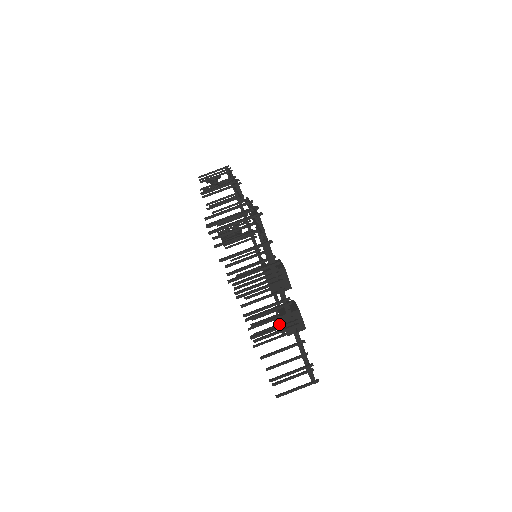
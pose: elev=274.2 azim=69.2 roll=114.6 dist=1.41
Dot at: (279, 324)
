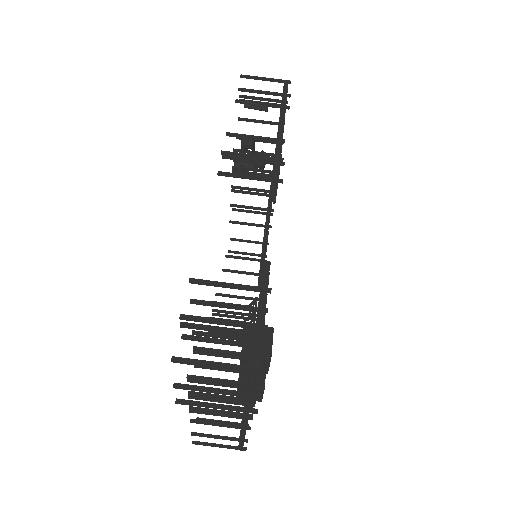
Dot at: occluded
